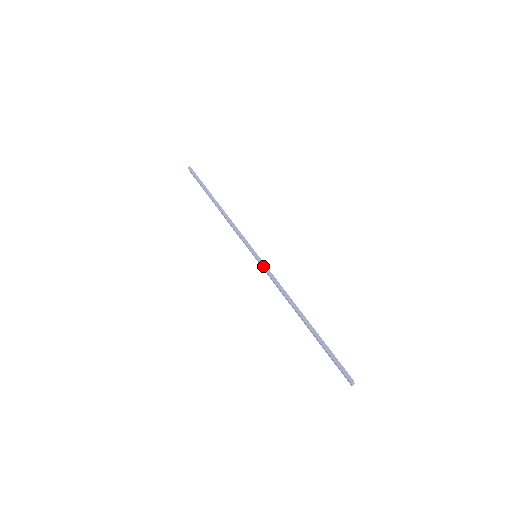
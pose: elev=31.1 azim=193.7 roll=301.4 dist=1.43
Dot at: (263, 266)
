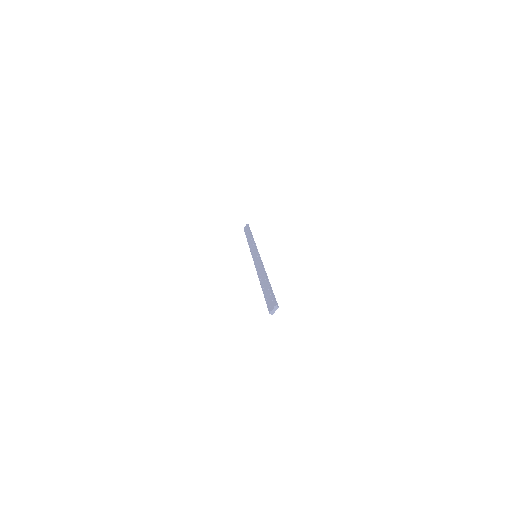
Dot at: (259, 257)
